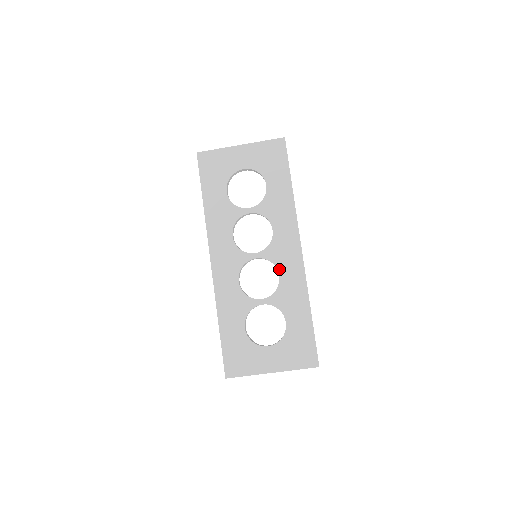
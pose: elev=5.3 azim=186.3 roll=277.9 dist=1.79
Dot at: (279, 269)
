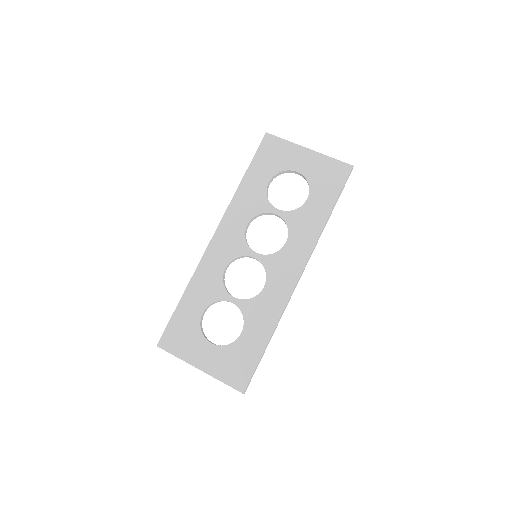
Dot at: (268, 281)
